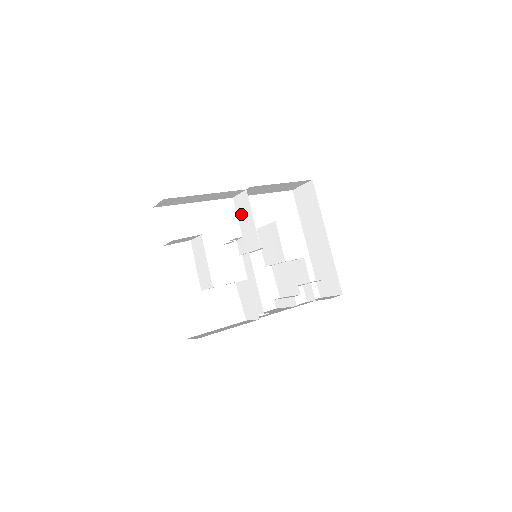
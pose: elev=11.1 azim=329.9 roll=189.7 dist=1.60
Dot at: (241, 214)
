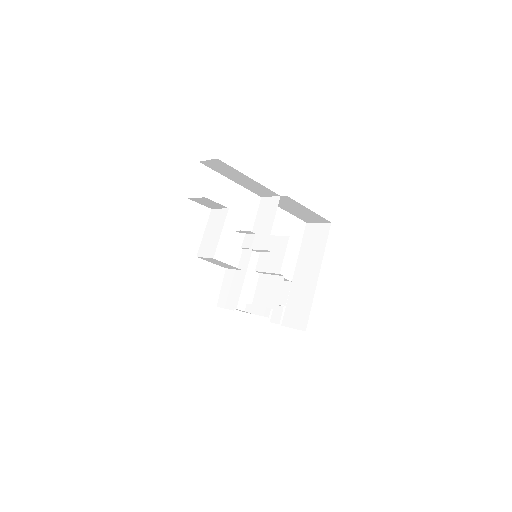
Dot at: (262, 214)
